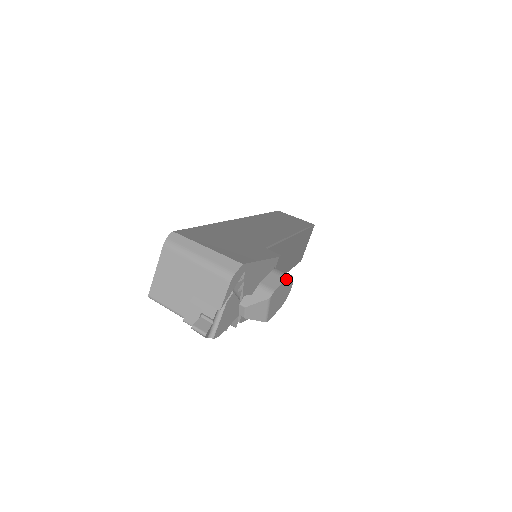
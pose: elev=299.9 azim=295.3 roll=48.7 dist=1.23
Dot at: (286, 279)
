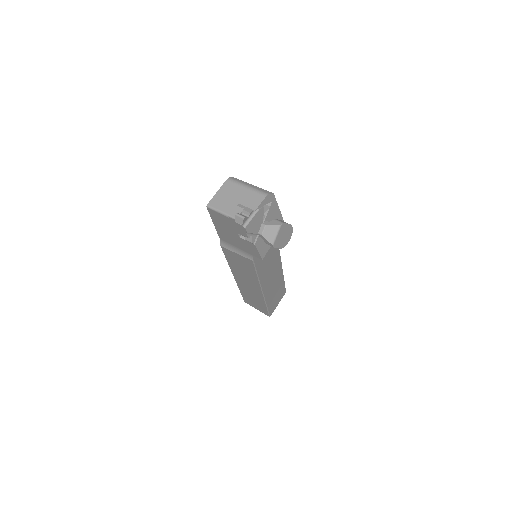
Dot at: (290, 226)
